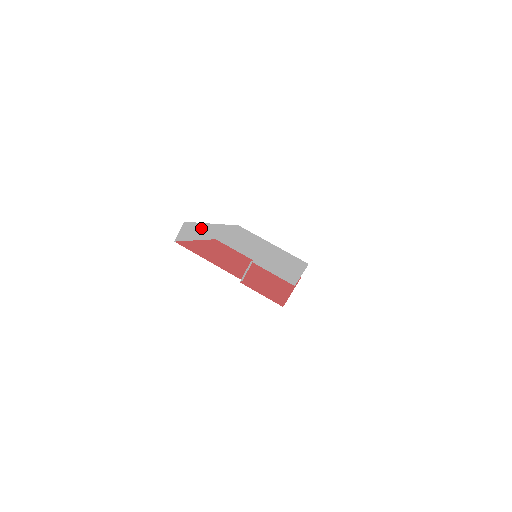
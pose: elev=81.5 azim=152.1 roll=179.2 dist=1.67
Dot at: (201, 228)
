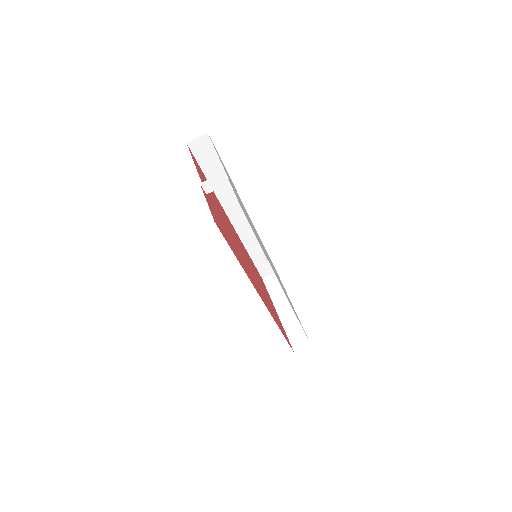
Dot at: occluded
